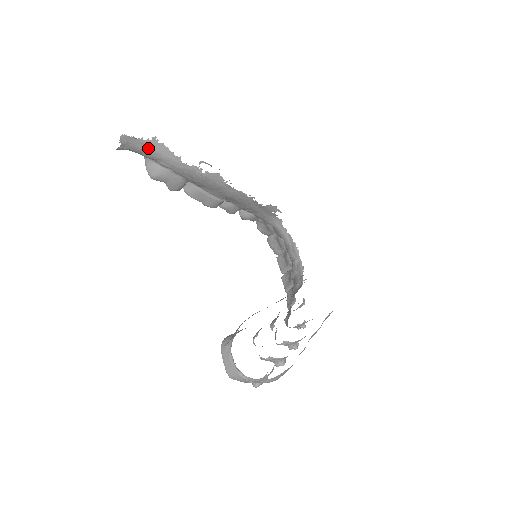
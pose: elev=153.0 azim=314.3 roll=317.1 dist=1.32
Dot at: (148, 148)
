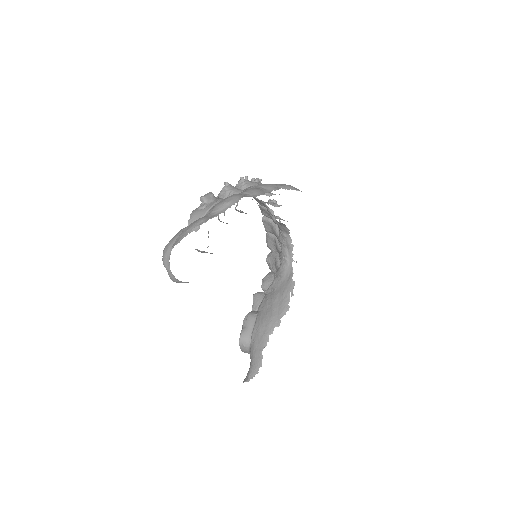
Dot at: occluded
